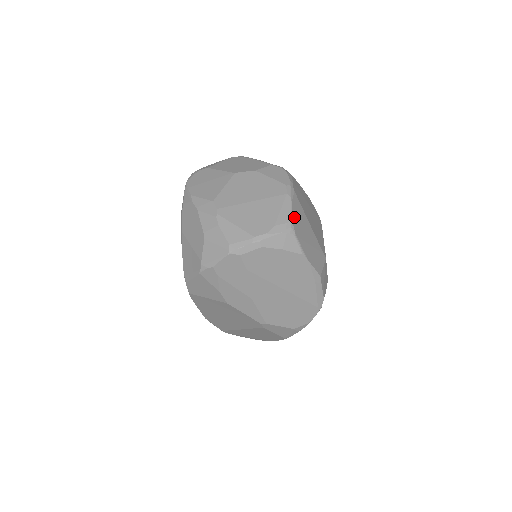
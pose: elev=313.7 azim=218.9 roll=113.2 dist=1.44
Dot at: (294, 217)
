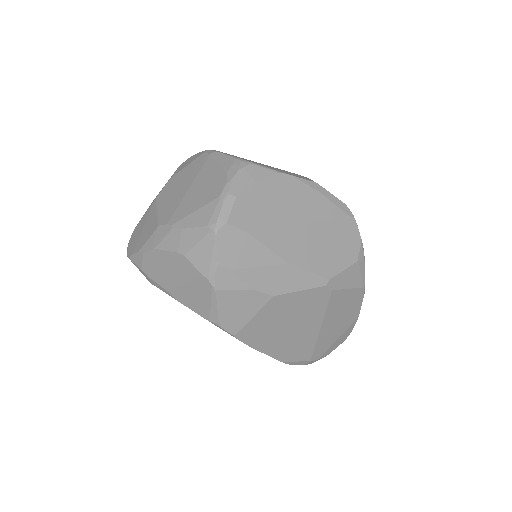
Dot at: (236, 157)
